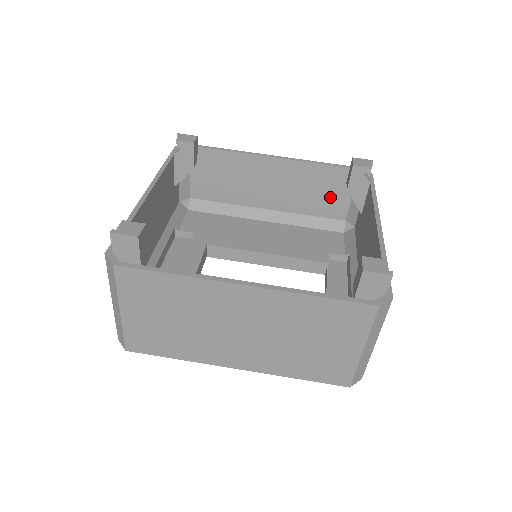
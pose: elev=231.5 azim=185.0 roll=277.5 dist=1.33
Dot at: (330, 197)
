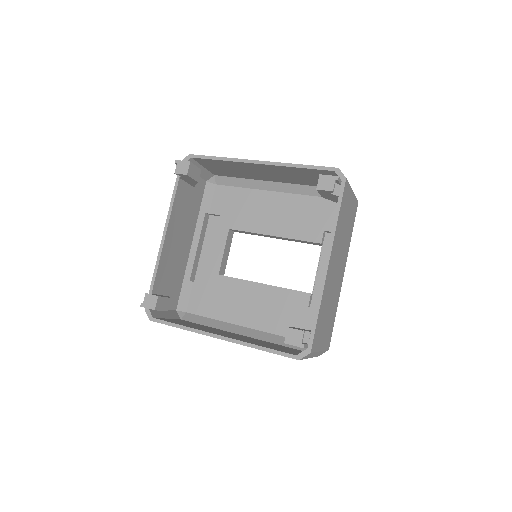
Dot at: occluded
